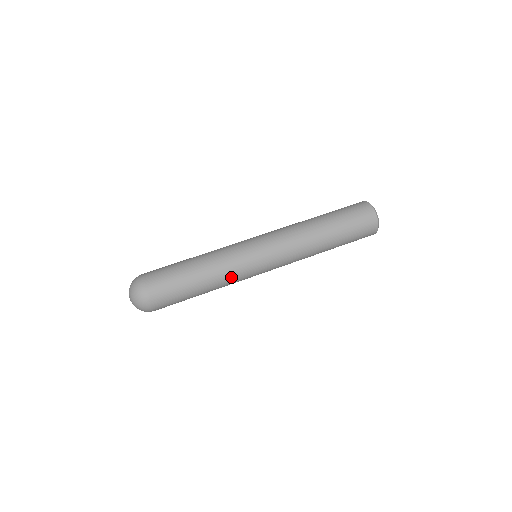
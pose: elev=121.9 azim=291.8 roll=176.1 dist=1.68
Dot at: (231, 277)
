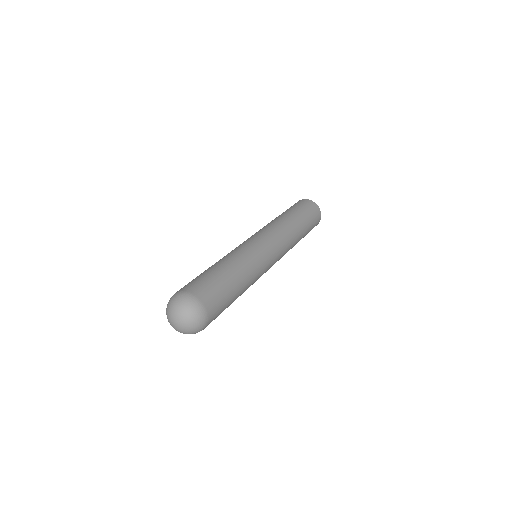
Dot at: (245, 255)
